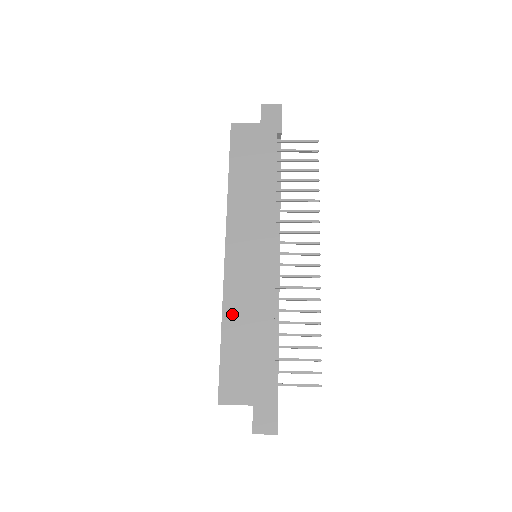
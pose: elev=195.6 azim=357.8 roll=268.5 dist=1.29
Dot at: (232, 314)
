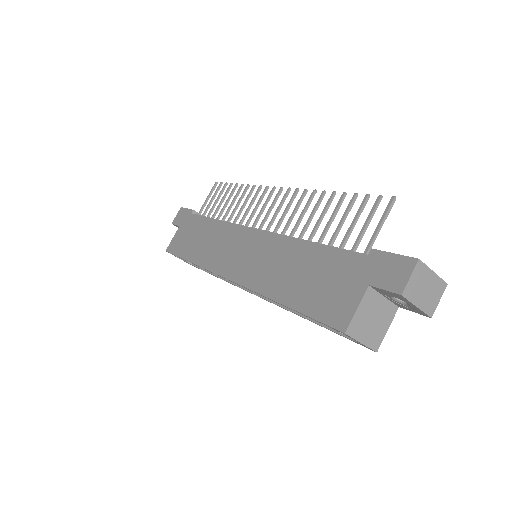
Dot at: (273, 286)
